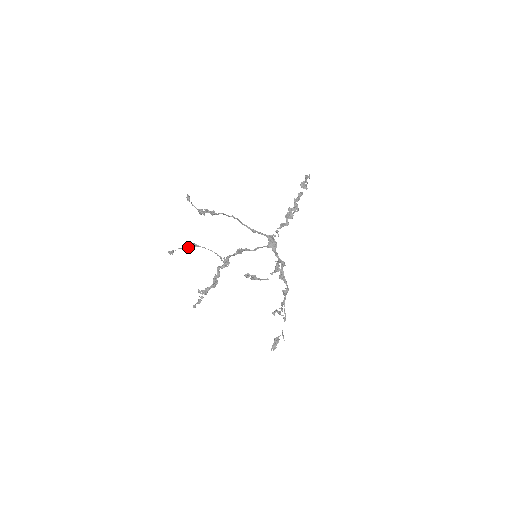
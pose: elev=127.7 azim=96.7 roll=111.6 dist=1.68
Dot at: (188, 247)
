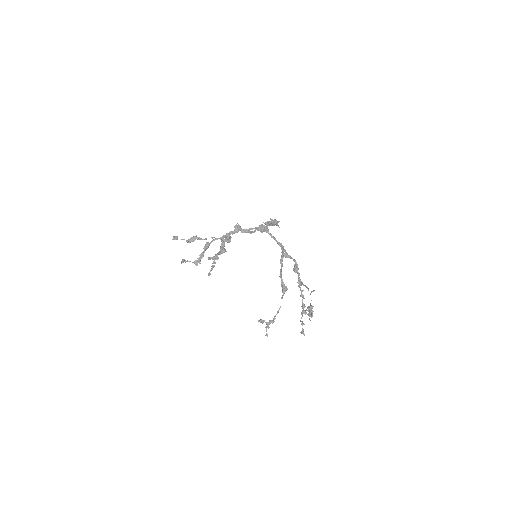
Dot at: (190, 241)
